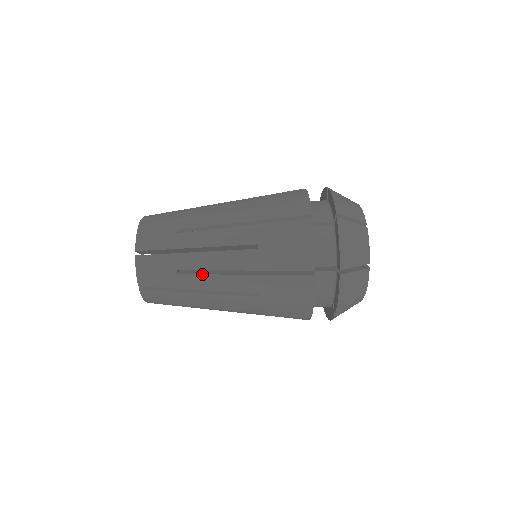
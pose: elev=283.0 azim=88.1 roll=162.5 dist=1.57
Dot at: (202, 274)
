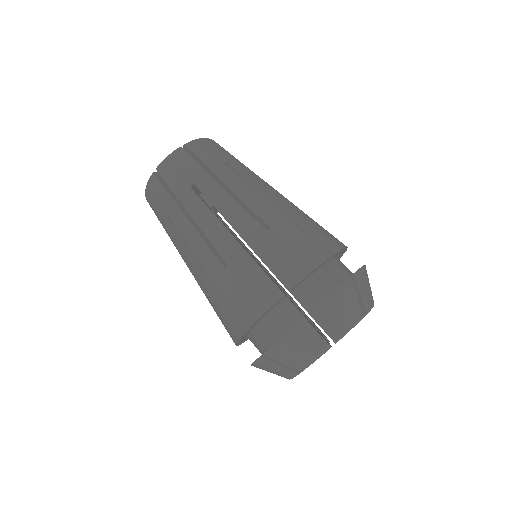
Dot at: occluded
